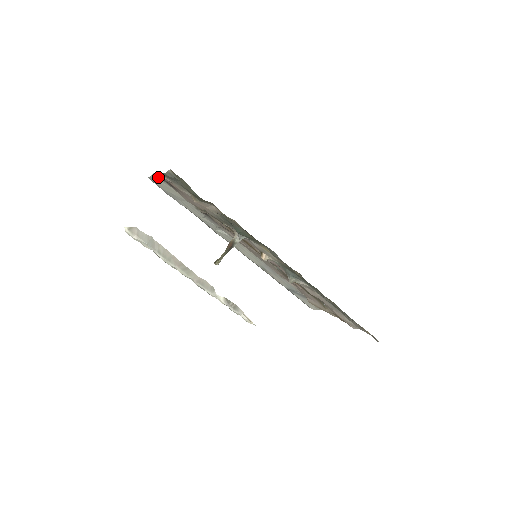
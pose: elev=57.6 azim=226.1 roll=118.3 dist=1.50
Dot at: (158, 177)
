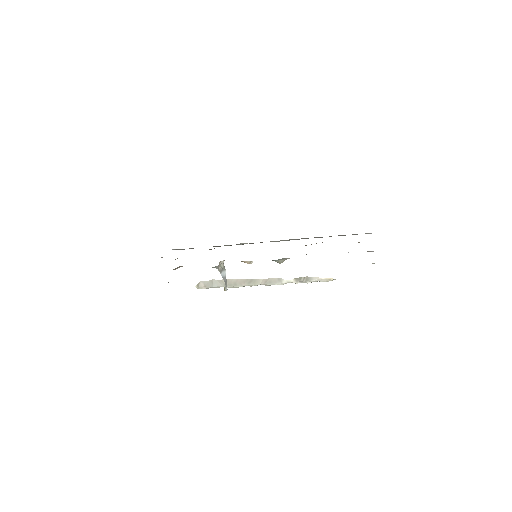
Dot at: occluded
